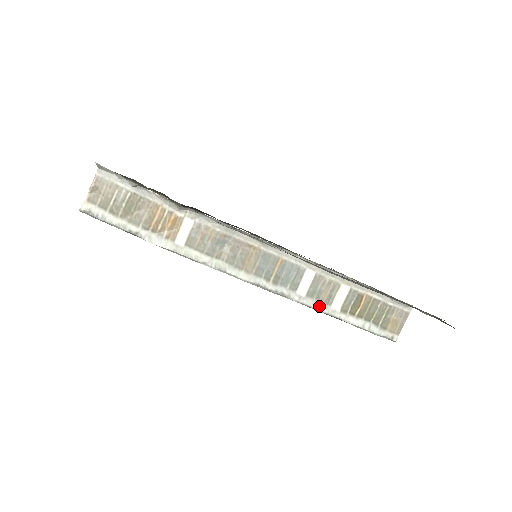
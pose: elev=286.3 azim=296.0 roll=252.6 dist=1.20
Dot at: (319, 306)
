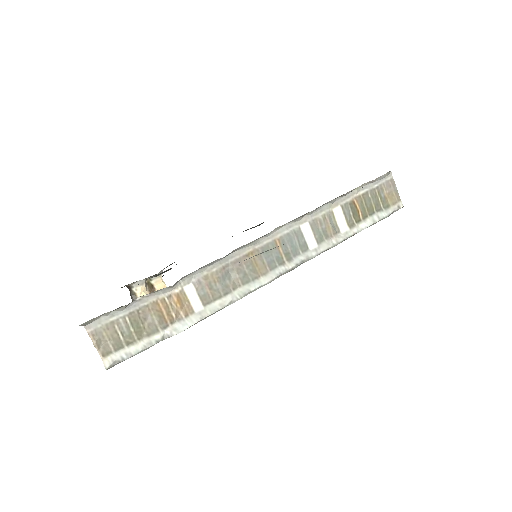
Dot at: (333, 241)
